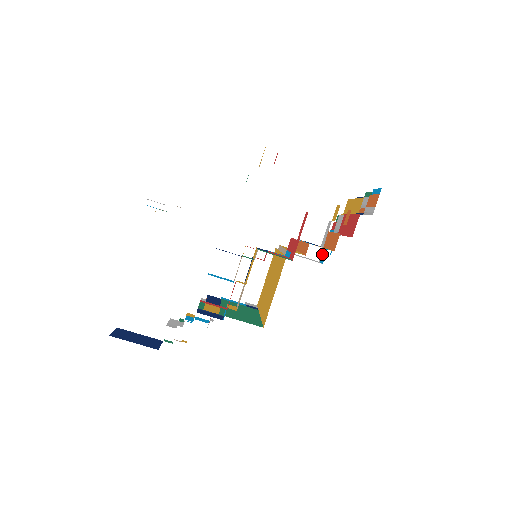
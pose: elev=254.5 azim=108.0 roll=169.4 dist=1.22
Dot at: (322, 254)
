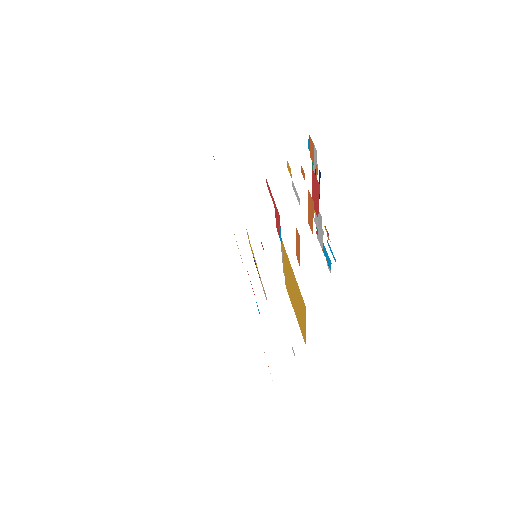
Dot at: (327, 263)
